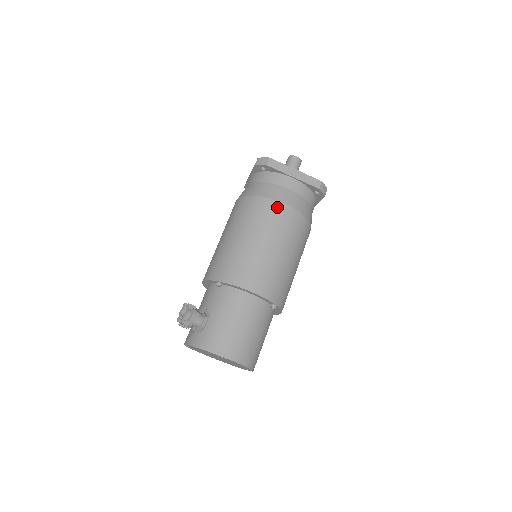
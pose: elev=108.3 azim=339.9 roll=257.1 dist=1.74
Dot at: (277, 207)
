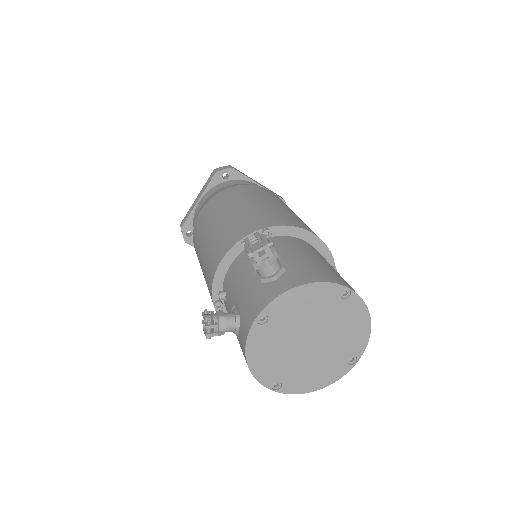
Dot at: (269, 191)
